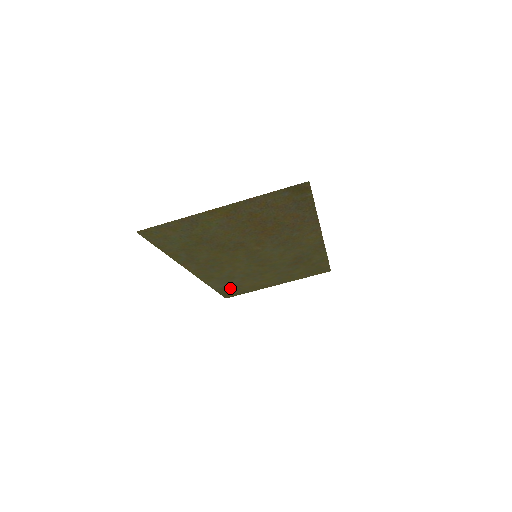
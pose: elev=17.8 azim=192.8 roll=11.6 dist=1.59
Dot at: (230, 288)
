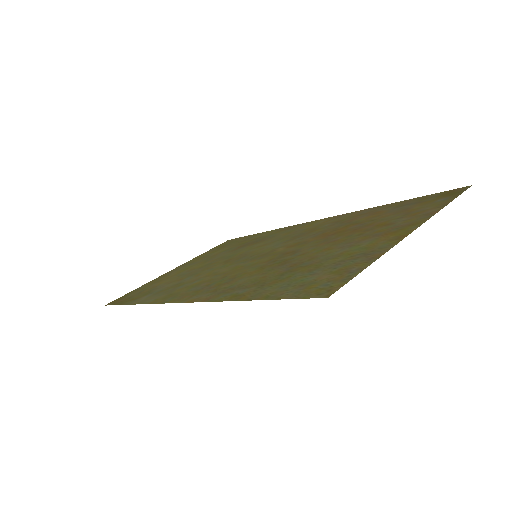
Dot at: (141, 294)
